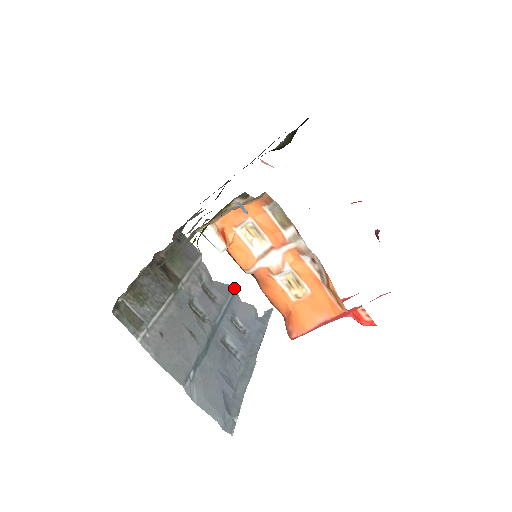
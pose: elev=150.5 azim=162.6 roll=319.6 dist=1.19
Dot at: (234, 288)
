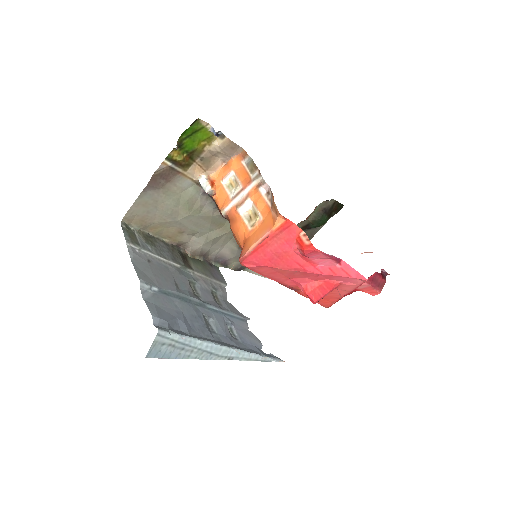
Dot at: (246, 319)
